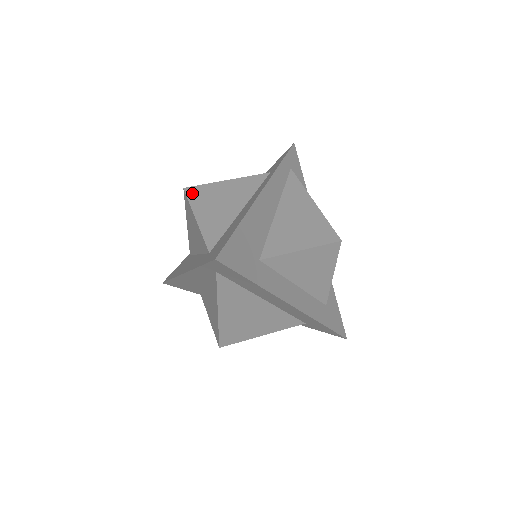
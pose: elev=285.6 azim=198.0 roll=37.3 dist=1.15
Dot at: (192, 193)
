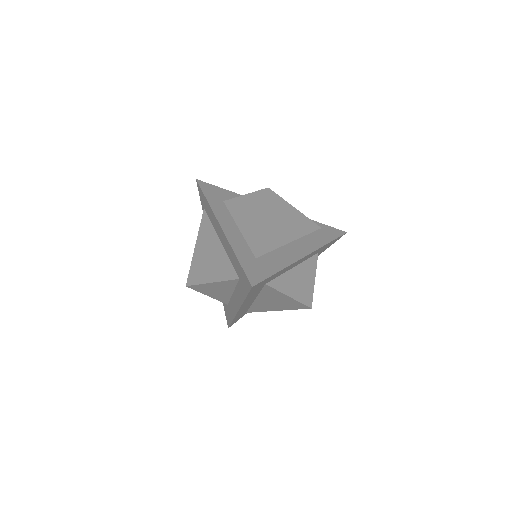
Dot at: occluded
